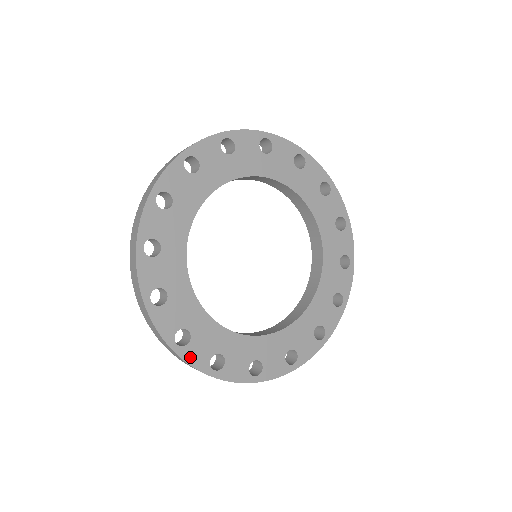
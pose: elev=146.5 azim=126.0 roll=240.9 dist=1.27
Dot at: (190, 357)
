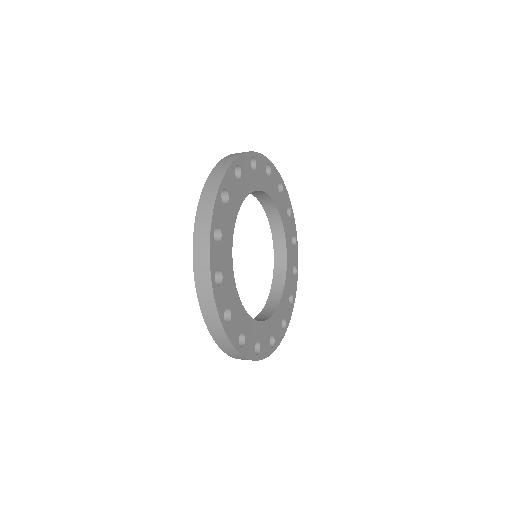
Dot at: (217, 297)
